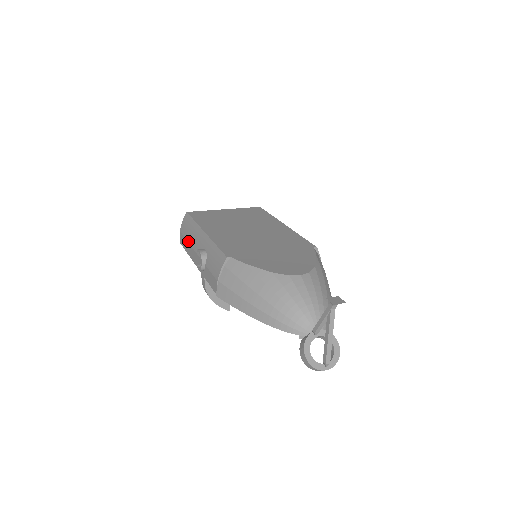
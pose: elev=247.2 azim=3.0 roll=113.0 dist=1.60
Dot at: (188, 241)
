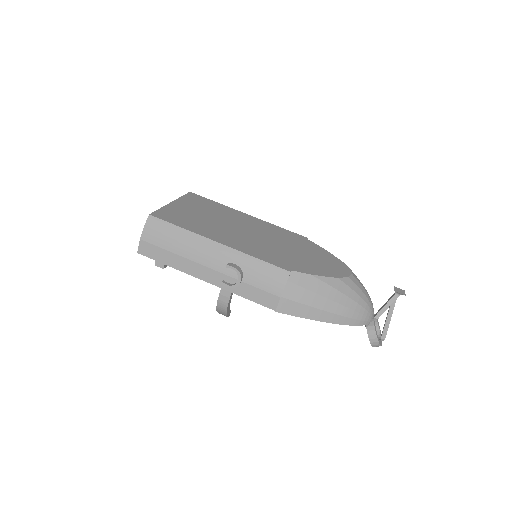
Dot at: (177, 253)
